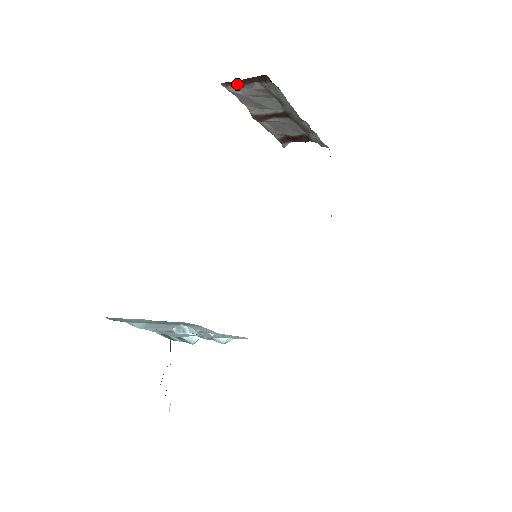
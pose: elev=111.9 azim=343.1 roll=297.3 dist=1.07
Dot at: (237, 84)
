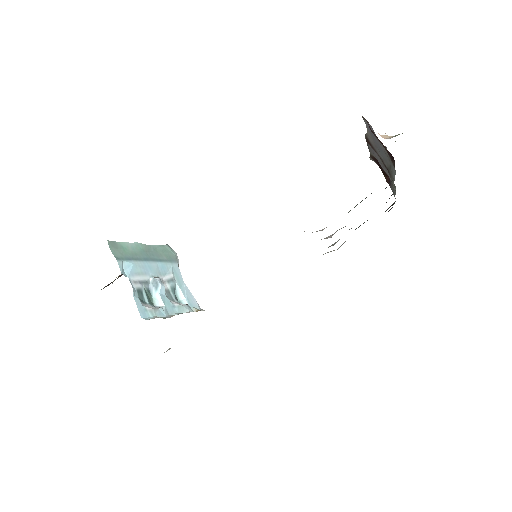
Dot at: (372, 131)
